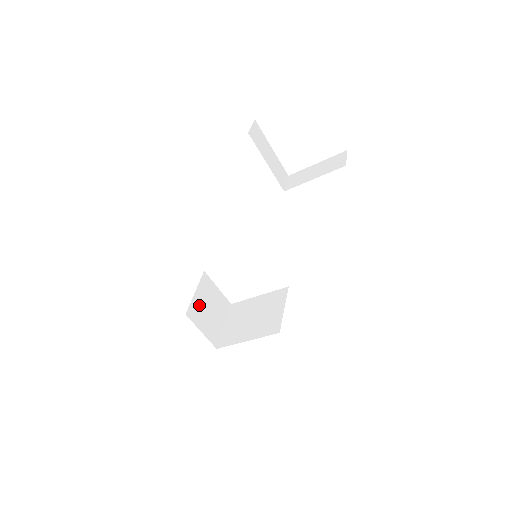
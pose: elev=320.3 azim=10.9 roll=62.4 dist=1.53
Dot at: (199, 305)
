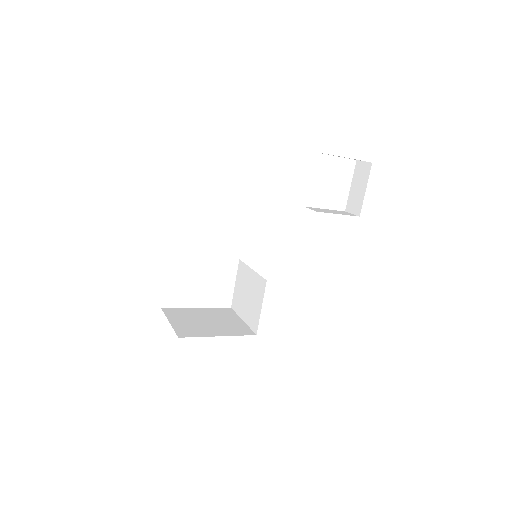
Dot at: occluded
